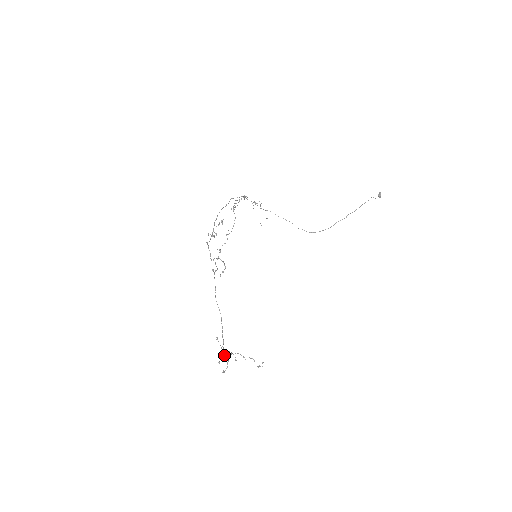
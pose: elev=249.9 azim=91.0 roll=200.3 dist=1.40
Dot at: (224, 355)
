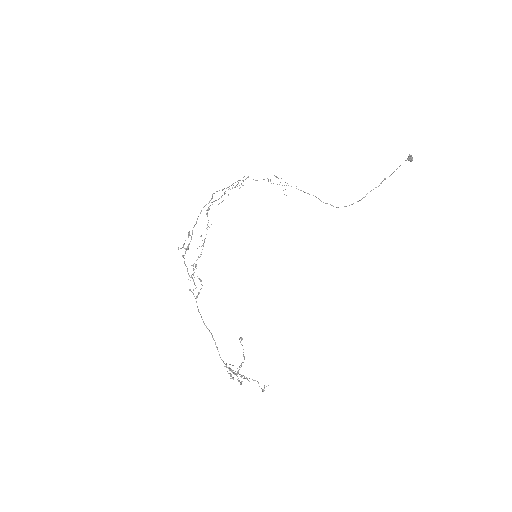
Dot at: occluded
